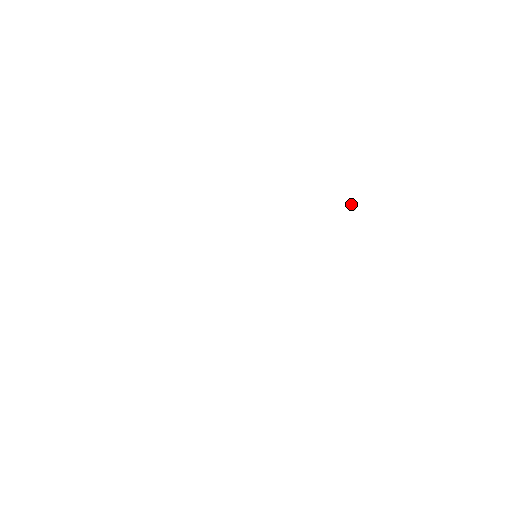
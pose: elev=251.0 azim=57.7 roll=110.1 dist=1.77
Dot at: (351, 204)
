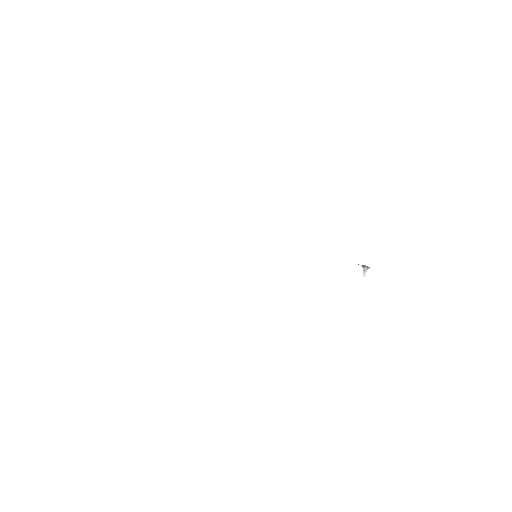
Dot at: (365, 269)
